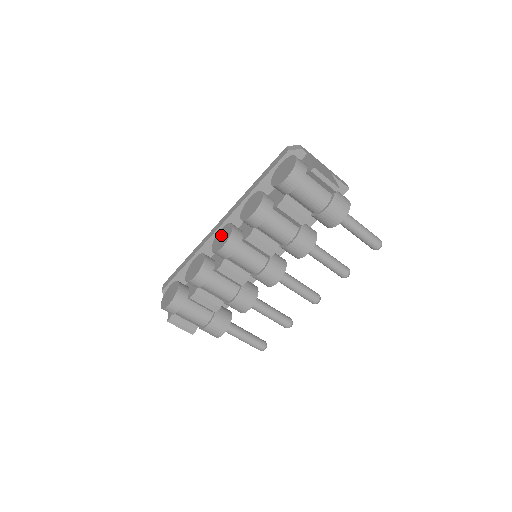
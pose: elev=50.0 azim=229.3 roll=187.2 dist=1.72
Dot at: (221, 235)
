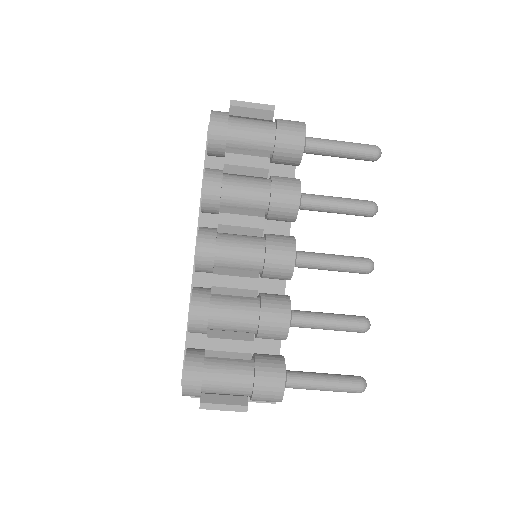
Dot at: occluded
